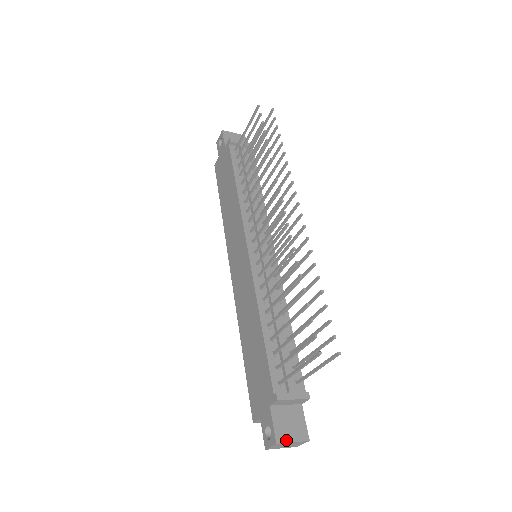
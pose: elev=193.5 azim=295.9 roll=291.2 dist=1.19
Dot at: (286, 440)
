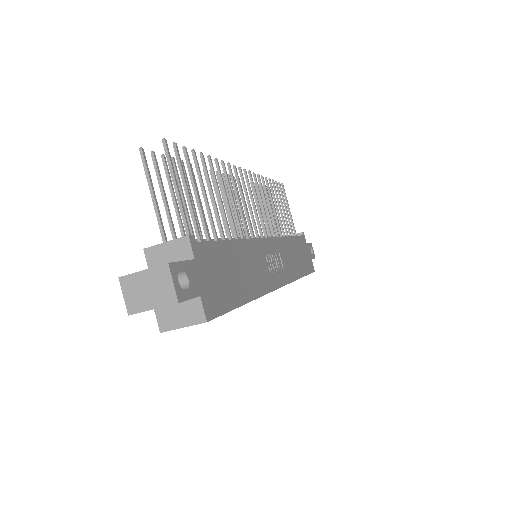
Dot at: (135, 273)
